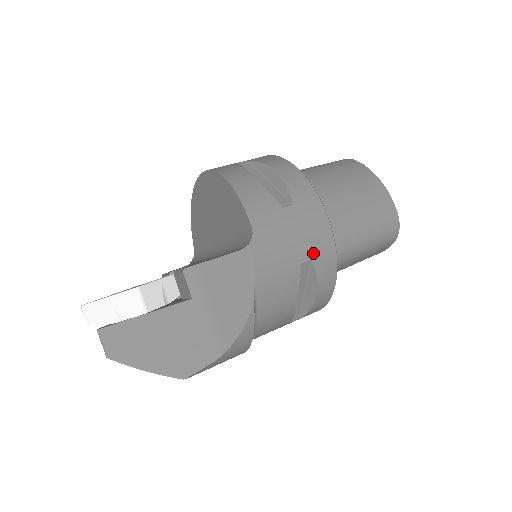
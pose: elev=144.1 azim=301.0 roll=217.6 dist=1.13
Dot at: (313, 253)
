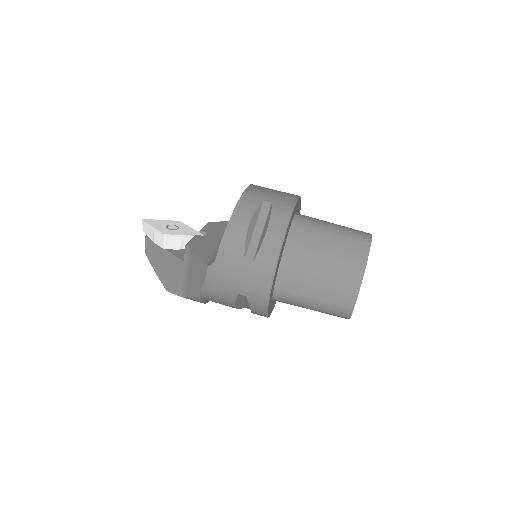
Dot at: (249, 294)
